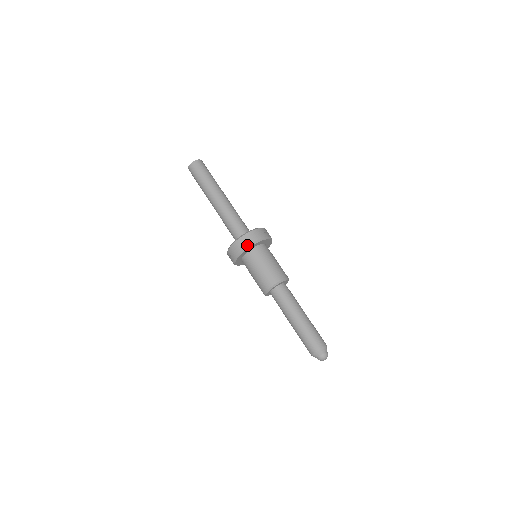
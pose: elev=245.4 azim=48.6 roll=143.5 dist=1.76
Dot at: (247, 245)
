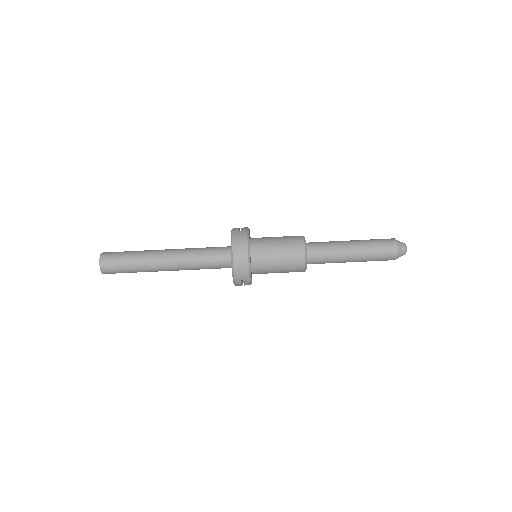
Dot at: (246, 256)
